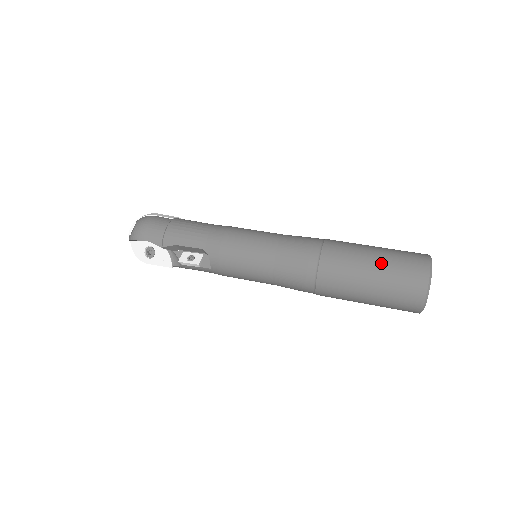
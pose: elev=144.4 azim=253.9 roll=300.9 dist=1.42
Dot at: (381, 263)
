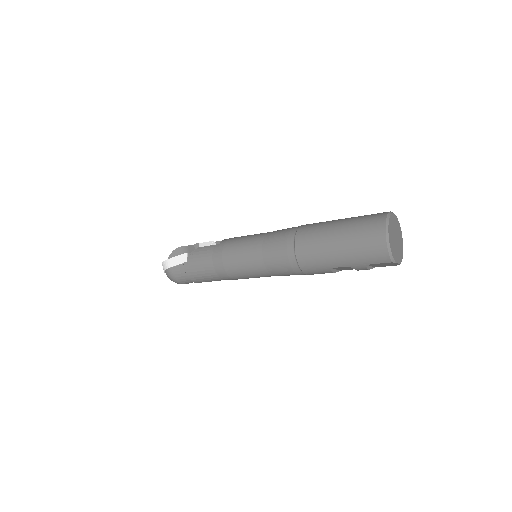
Dot at: occluded
